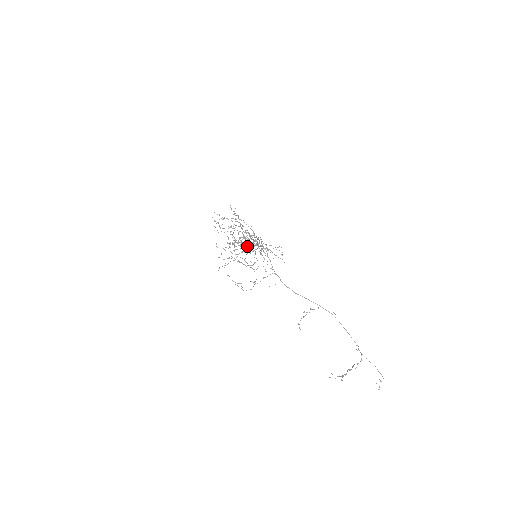
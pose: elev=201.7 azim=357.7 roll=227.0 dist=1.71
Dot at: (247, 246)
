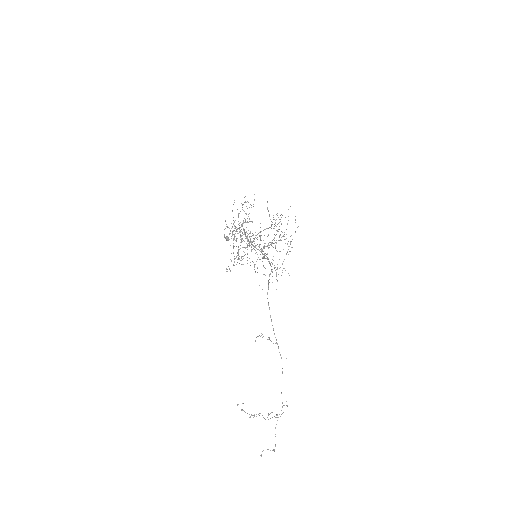
Dot at: occluded
